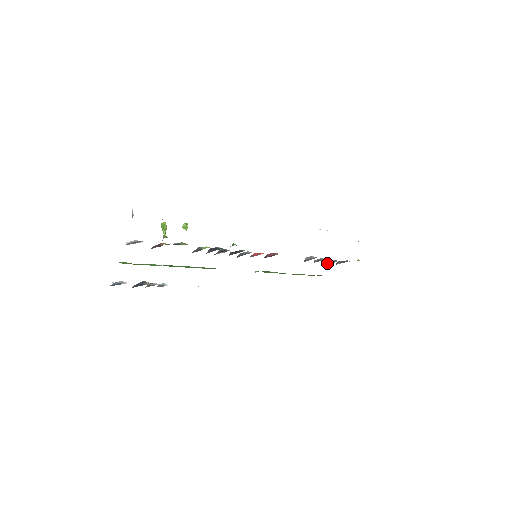
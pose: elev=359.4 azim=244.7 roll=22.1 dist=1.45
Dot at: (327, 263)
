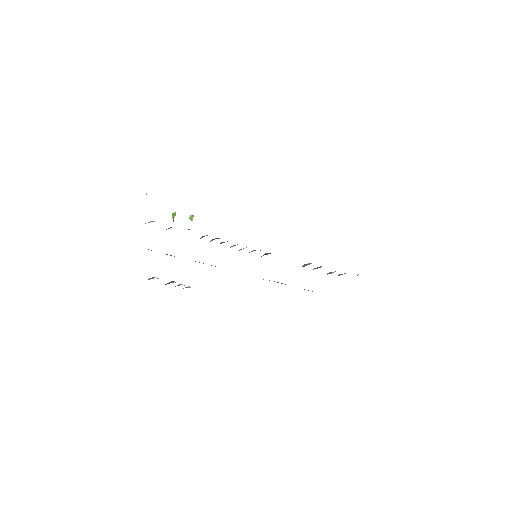
Dot at: (327, 274)
